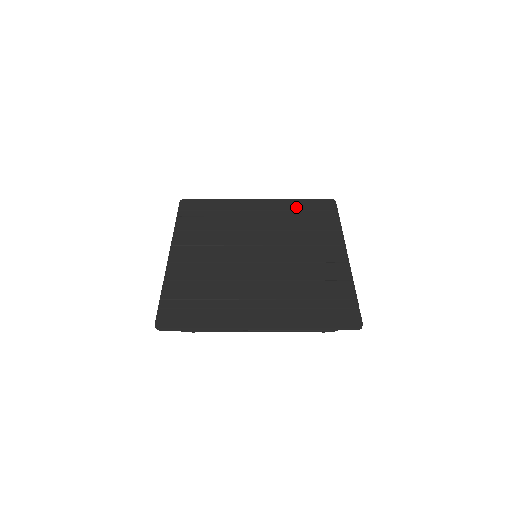
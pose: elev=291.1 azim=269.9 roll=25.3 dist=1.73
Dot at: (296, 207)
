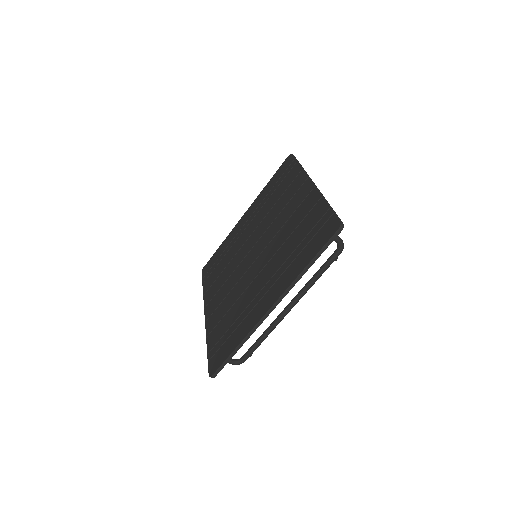
Dot at: (268, 191)
